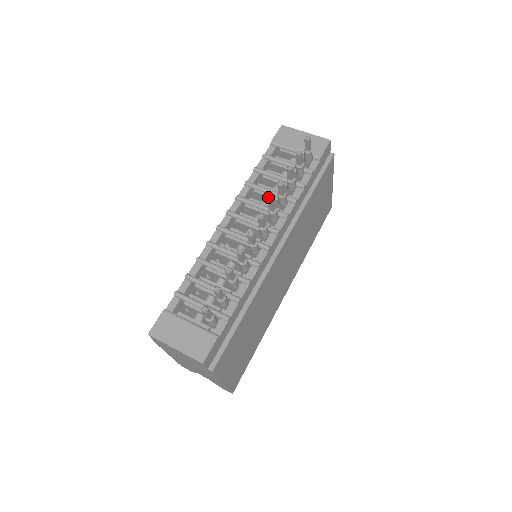
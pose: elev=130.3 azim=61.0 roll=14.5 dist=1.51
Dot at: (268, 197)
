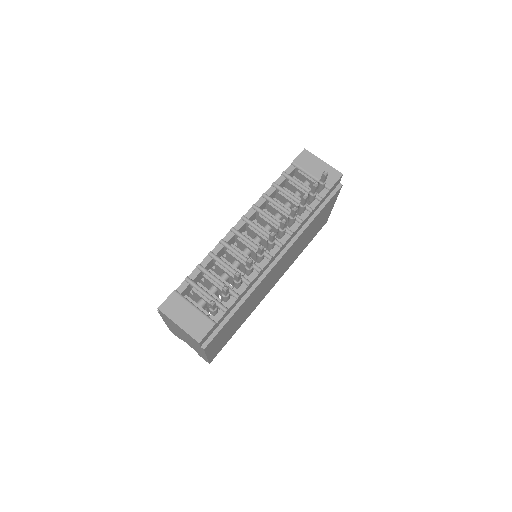
Dot at: (279, 212)
